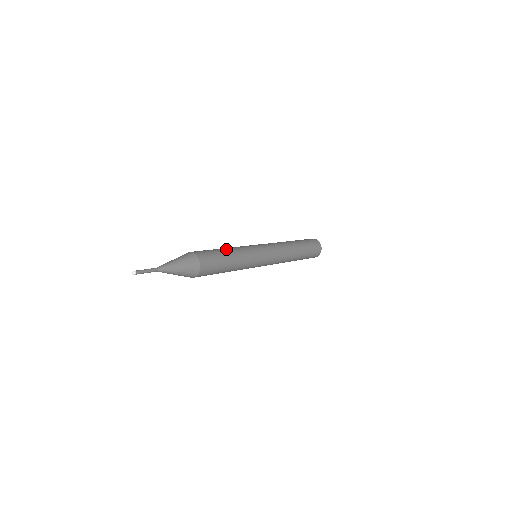
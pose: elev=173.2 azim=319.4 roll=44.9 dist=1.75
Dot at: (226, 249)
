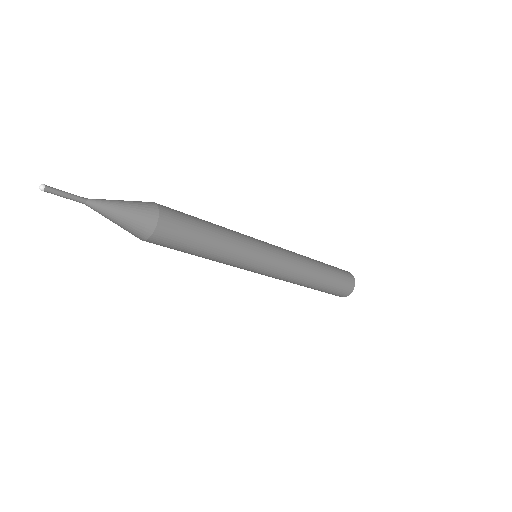
Dot at: (214, 230)
